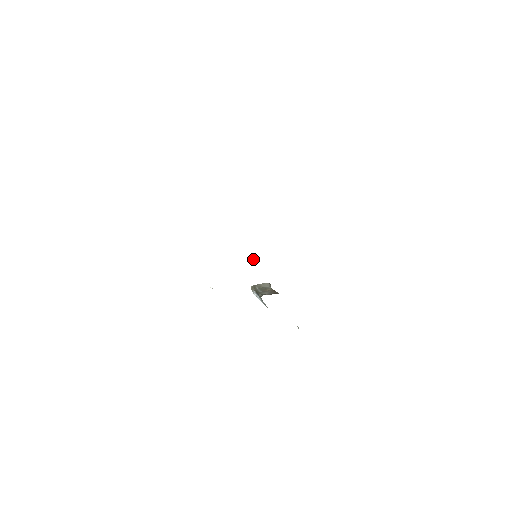
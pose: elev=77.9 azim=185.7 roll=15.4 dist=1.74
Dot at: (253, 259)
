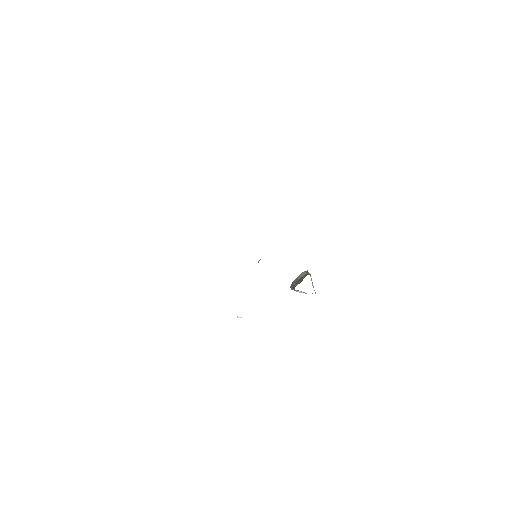
Dot at: (258, 261)
